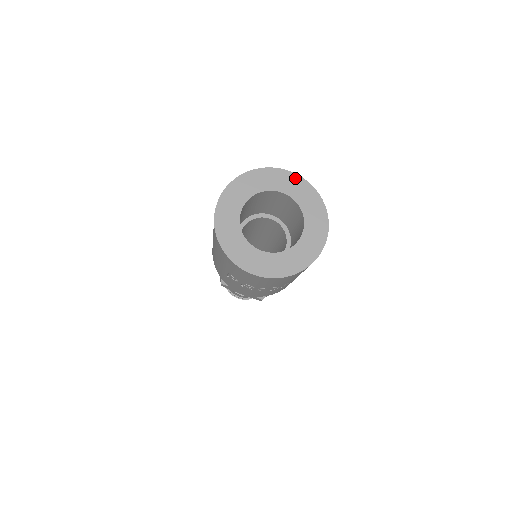
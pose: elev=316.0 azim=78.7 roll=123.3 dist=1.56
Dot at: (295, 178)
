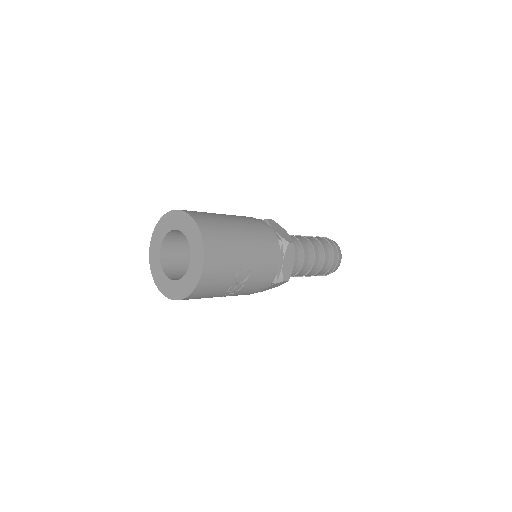
Dot at: (194, 225)
